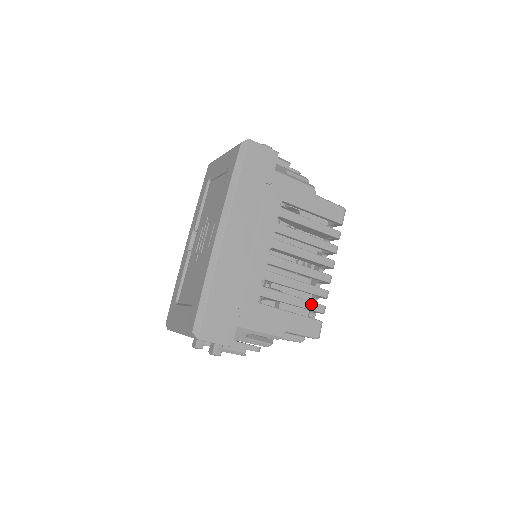
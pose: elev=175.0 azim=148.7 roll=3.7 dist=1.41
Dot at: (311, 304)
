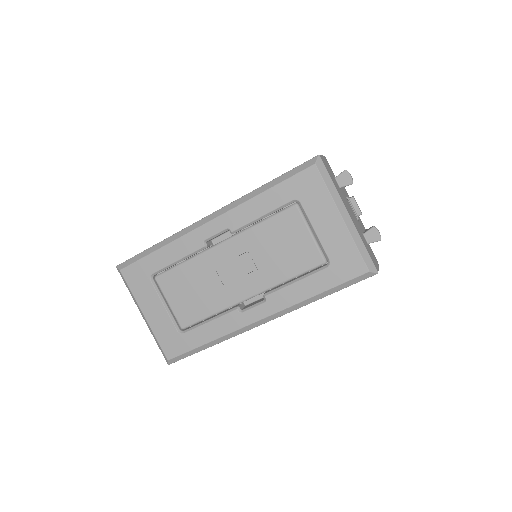
Dot at: occluded
